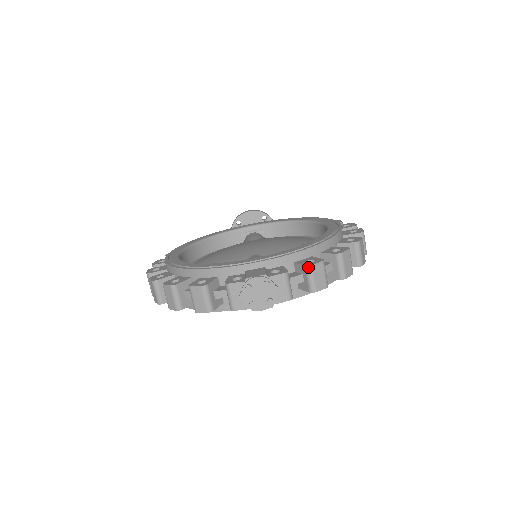
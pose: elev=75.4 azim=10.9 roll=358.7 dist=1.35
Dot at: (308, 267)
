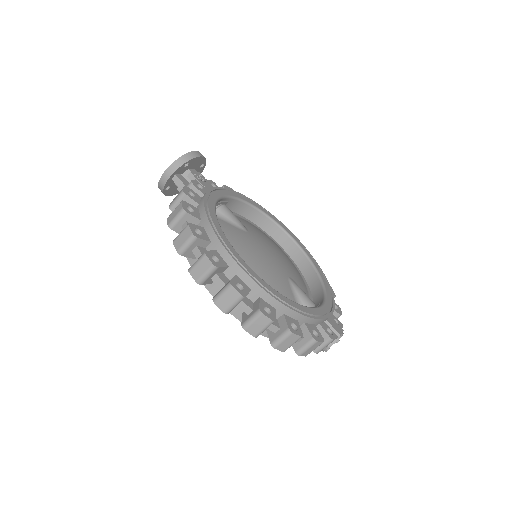
Dot at: occluded
